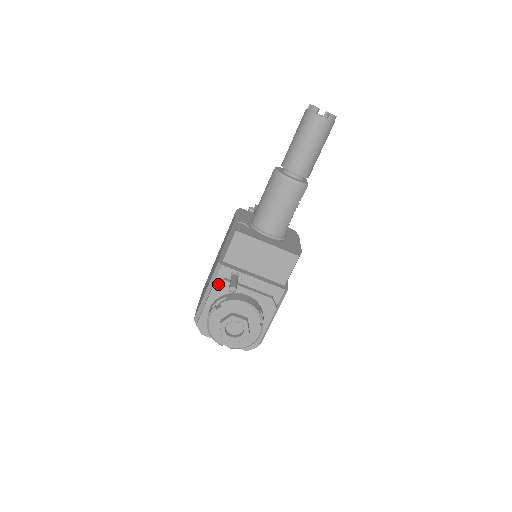
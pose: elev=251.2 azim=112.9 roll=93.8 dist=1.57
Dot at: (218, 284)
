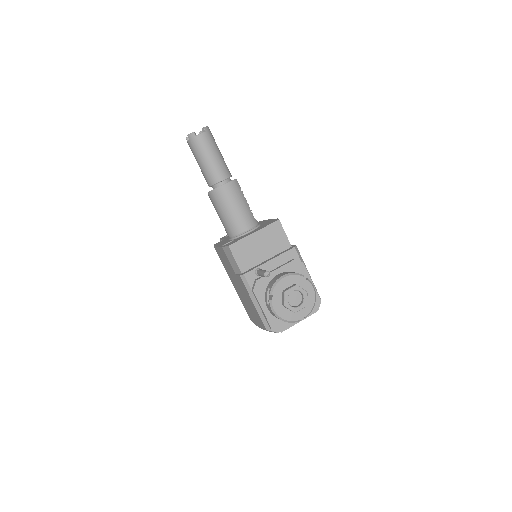
Dot at: (255, 288)
